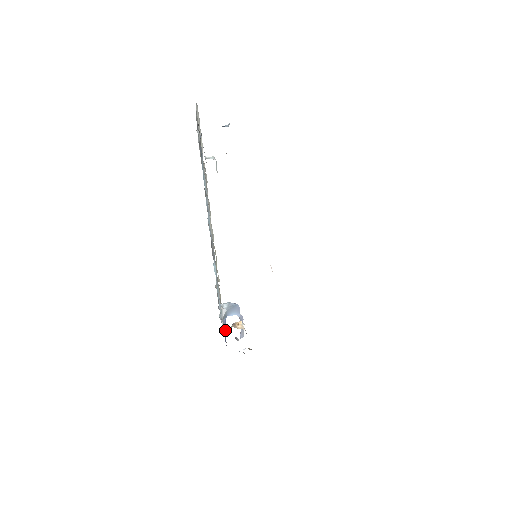
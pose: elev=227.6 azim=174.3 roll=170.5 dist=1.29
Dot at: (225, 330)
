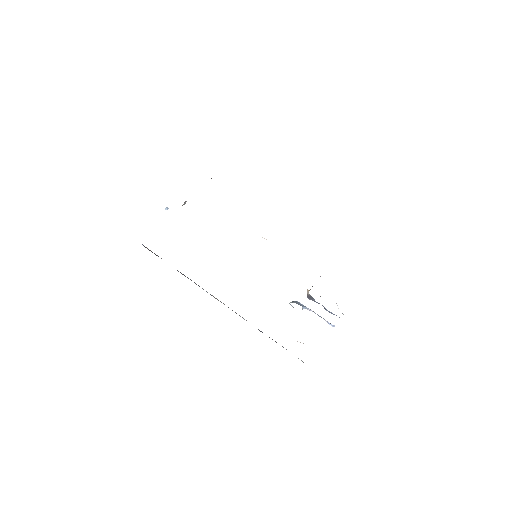
Dot at: occluded
